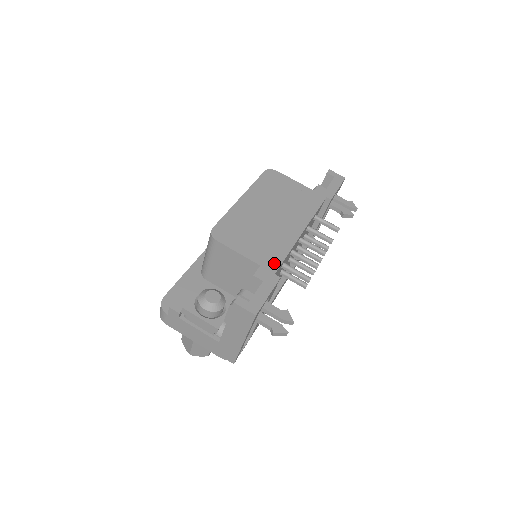
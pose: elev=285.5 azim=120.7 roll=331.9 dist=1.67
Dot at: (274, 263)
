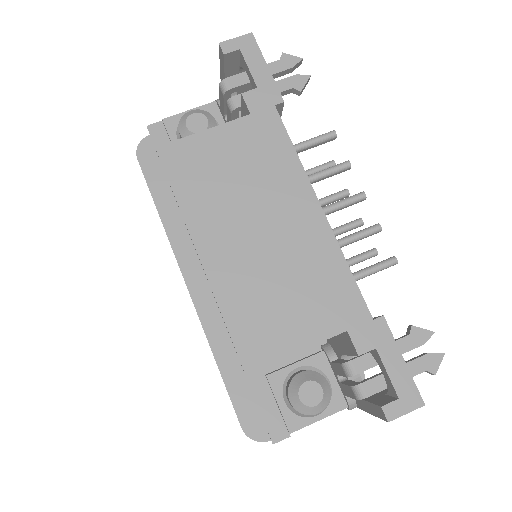
Dot at: (354, 305)
